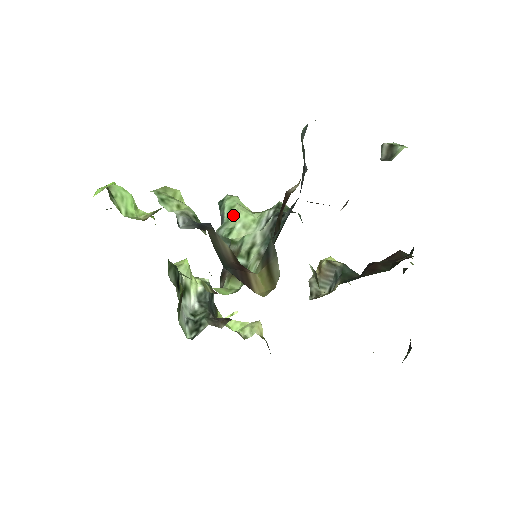
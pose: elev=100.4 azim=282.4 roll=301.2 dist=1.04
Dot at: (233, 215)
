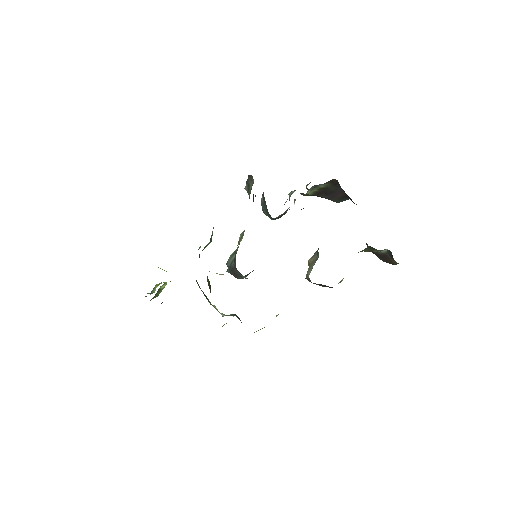
Dot at: occluded
